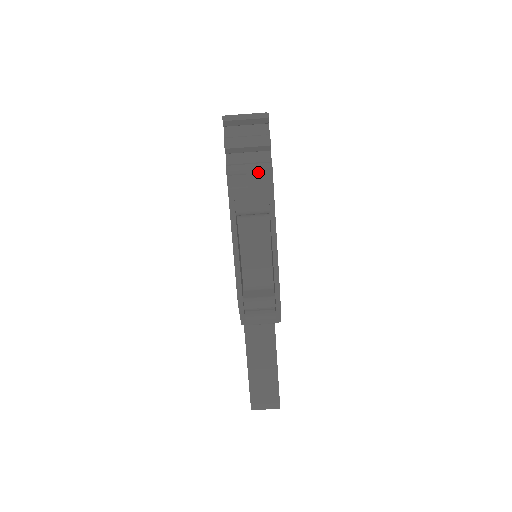
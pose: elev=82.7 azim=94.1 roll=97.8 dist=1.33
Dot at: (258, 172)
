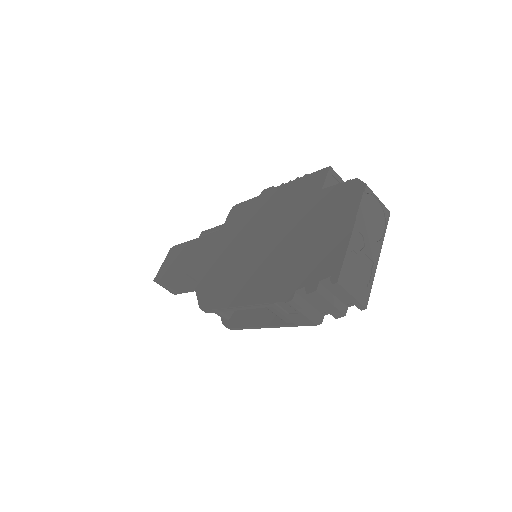
Dot at: (306, 319)
